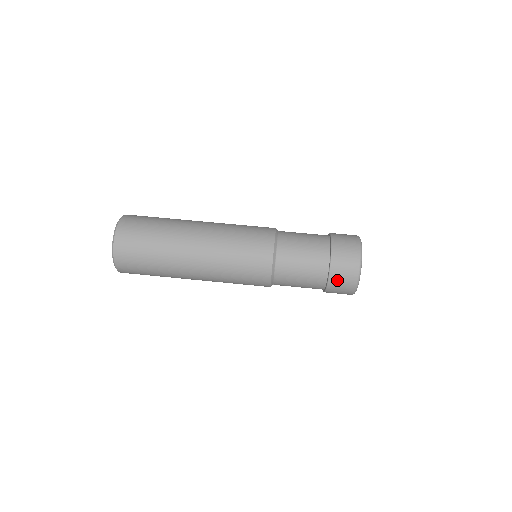
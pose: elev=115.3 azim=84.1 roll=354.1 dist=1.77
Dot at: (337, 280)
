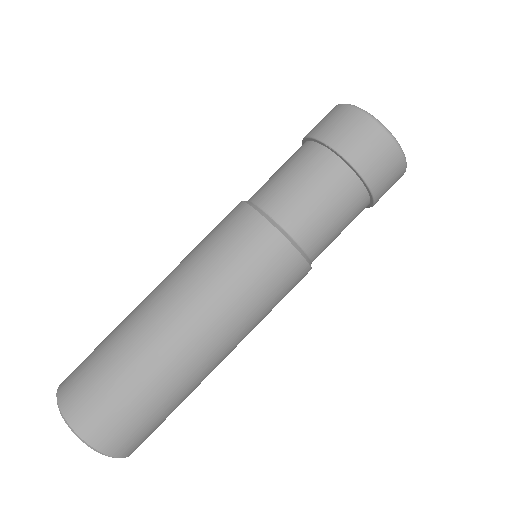
Dot at: occluded
